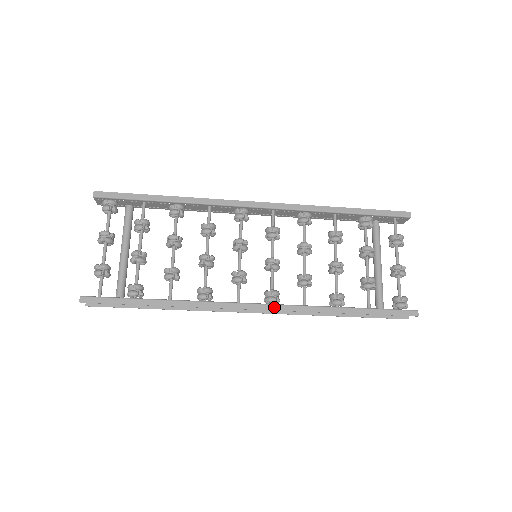
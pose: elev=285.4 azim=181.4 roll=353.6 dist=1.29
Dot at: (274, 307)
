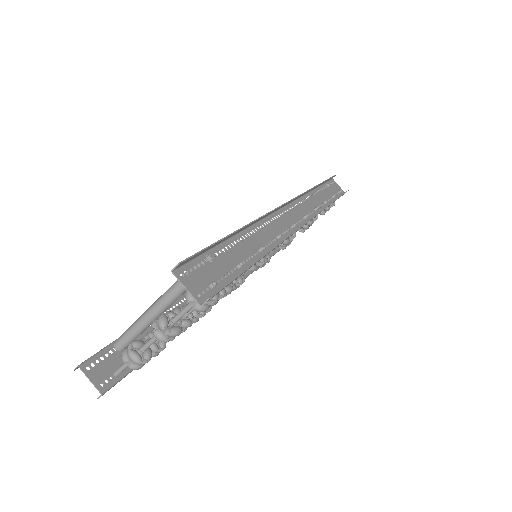
Dot at: occluded
